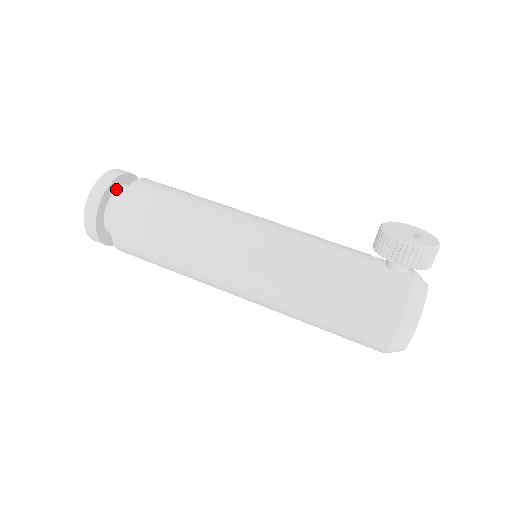
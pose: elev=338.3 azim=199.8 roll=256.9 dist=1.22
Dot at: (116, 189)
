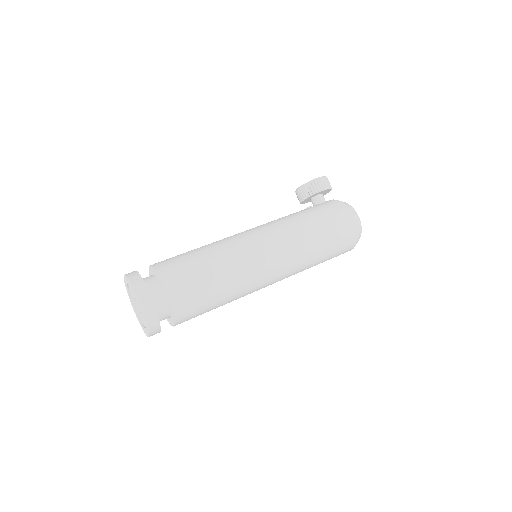
Dot at: occluded
